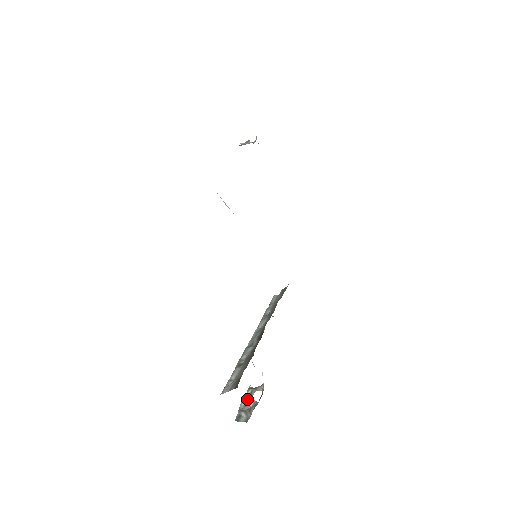
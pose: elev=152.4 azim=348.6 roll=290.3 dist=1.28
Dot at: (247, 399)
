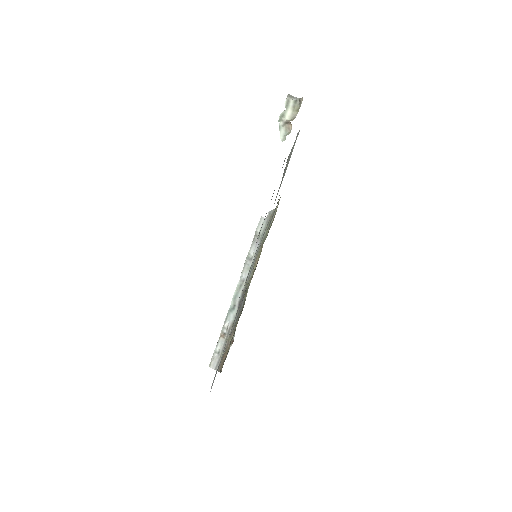
Dot at: occluded
